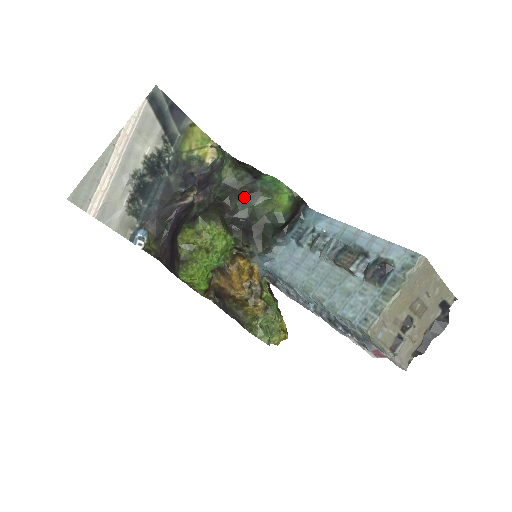
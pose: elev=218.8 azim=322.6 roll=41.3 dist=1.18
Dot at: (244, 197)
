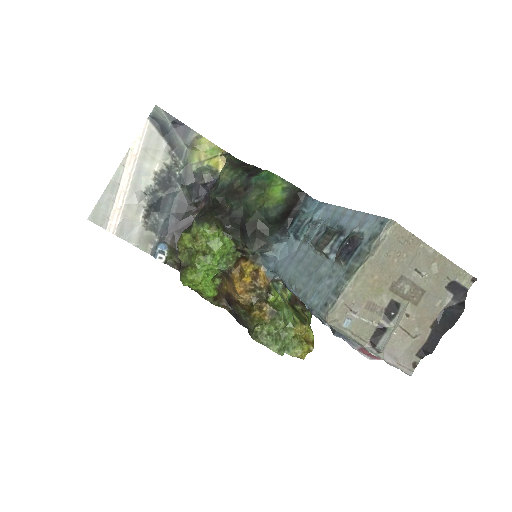
Dot at: (239, 196)
